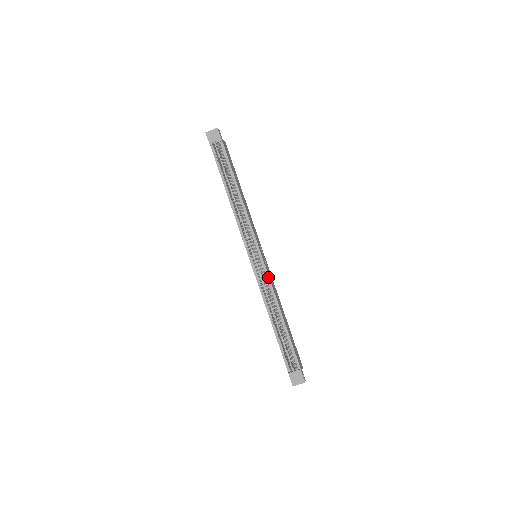
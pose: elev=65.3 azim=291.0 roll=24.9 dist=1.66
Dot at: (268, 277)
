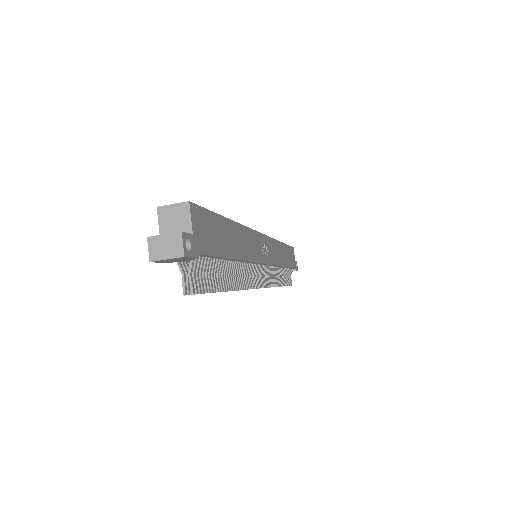
Dot at: occluded
